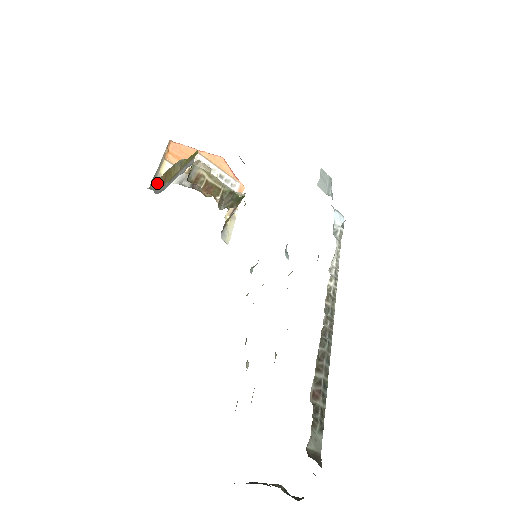
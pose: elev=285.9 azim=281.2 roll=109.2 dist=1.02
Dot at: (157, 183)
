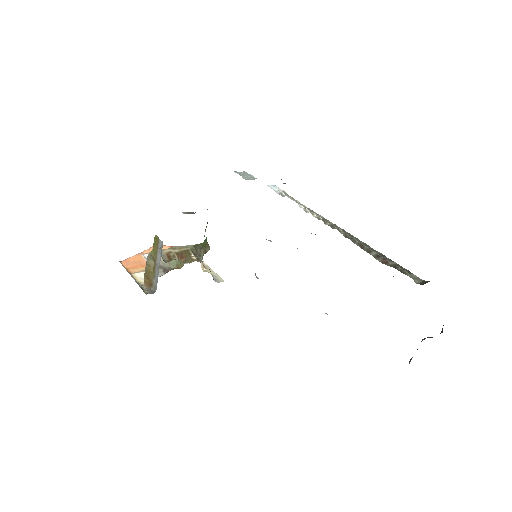
Dot at: (146, 288)
